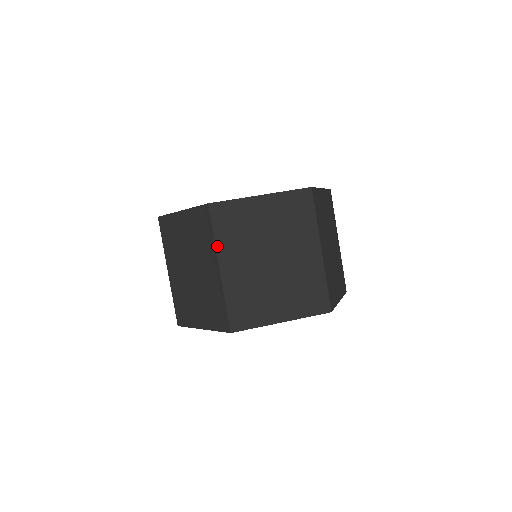
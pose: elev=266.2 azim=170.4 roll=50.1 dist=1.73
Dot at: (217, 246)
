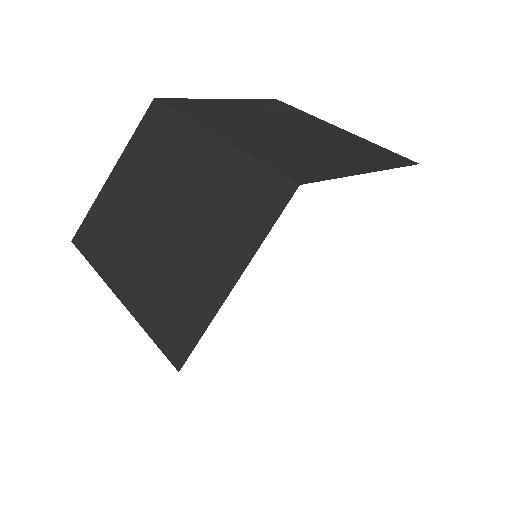
Dot at: (101, 274)
